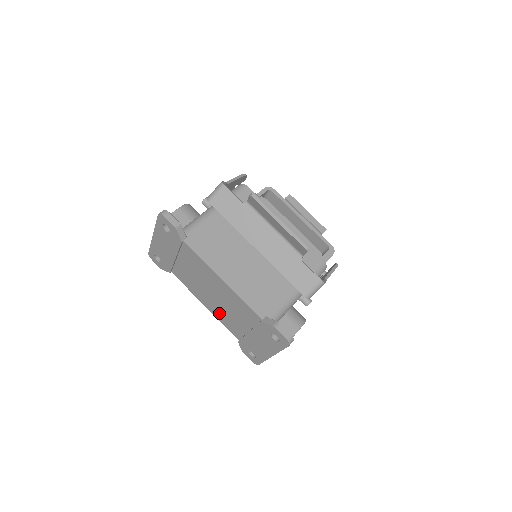
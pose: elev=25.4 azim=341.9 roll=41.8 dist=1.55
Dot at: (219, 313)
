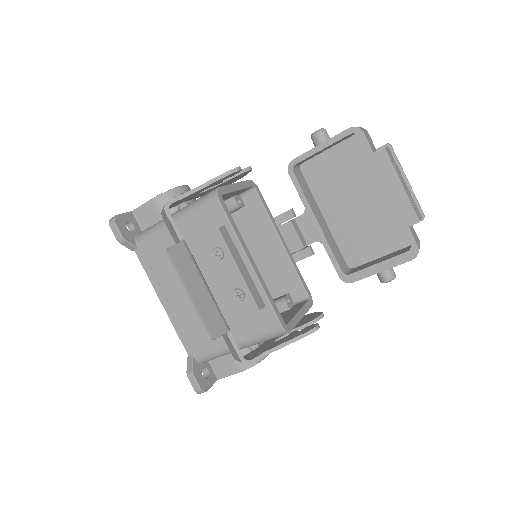
Dot at: occluded
